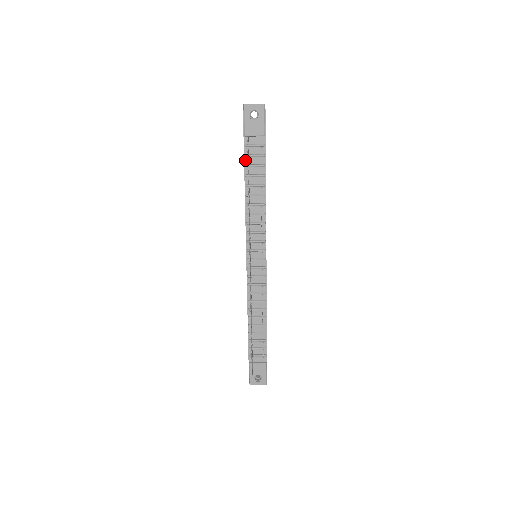
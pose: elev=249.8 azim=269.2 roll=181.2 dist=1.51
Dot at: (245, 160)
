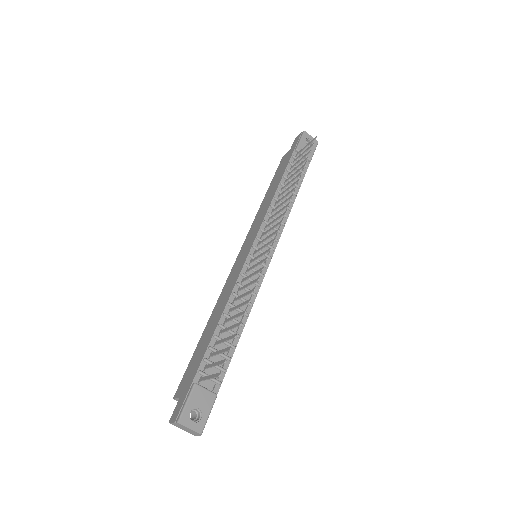
Dot at: (288, 166)
